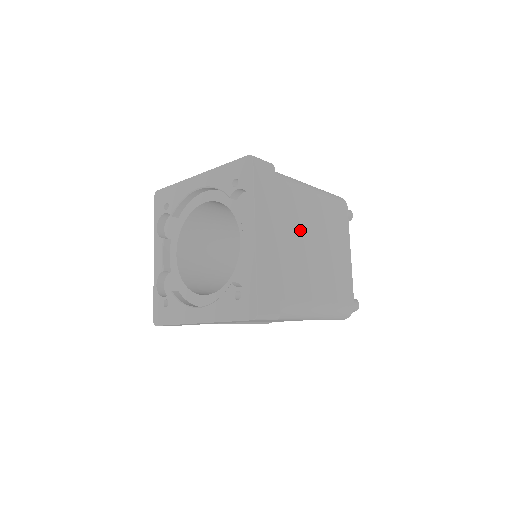
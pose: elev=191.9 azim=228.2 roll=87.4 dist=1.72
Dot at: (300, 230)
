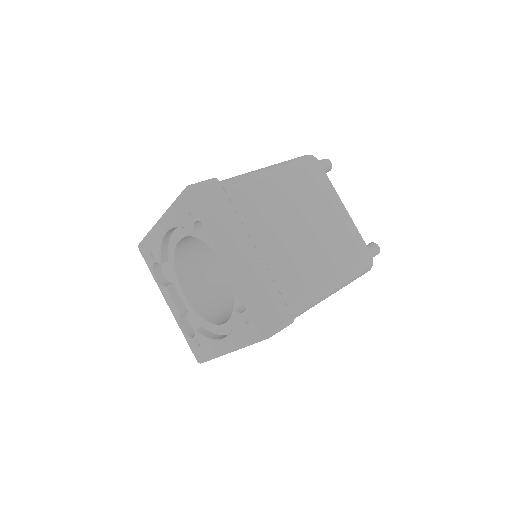
Dot at: (276, 222)
